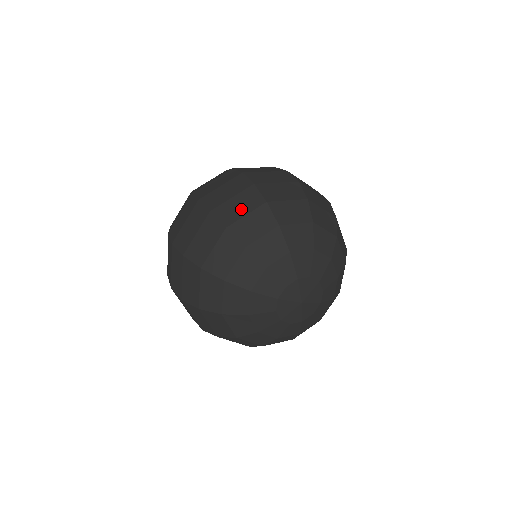
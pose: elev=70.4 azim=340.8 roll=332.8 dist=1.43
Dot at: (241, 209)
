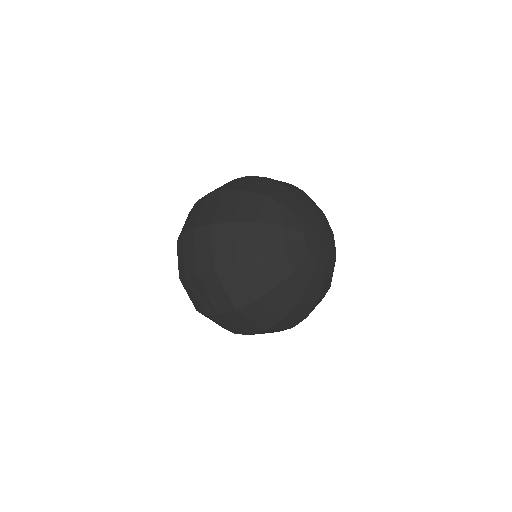
Dot at: (227, 244)
